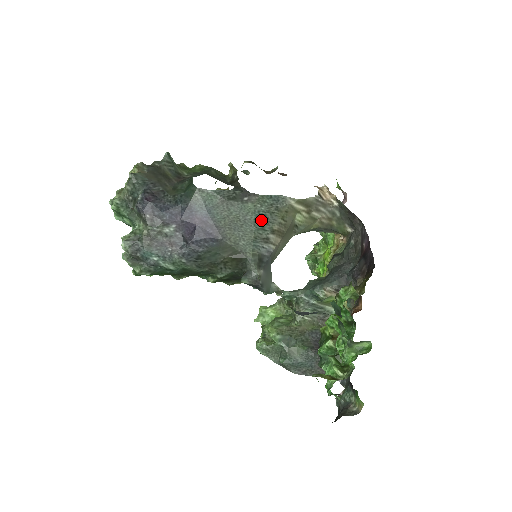
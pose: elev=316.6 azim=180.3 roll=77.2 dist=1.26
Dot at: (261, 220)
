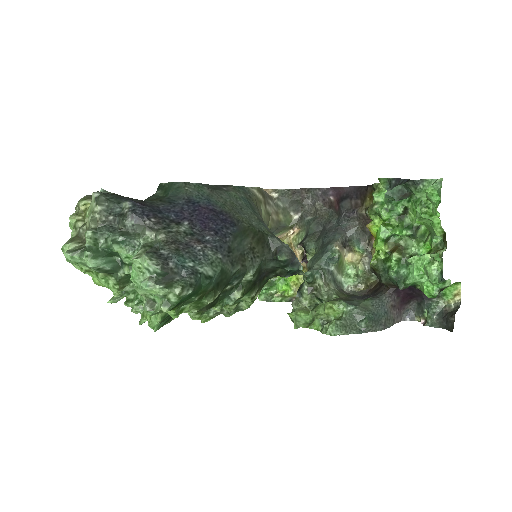
Dot at: (249, 205)
